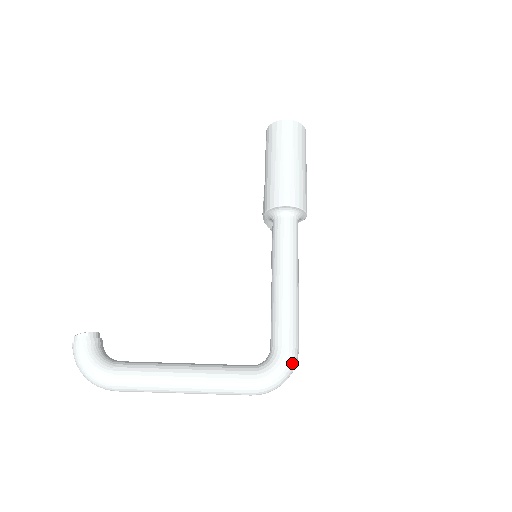
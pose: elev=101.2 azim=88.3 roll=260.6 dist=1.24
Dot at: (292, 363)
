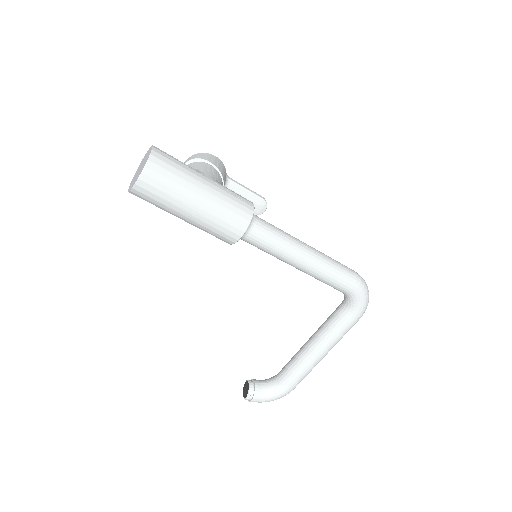
Dot at: (364, 288)
